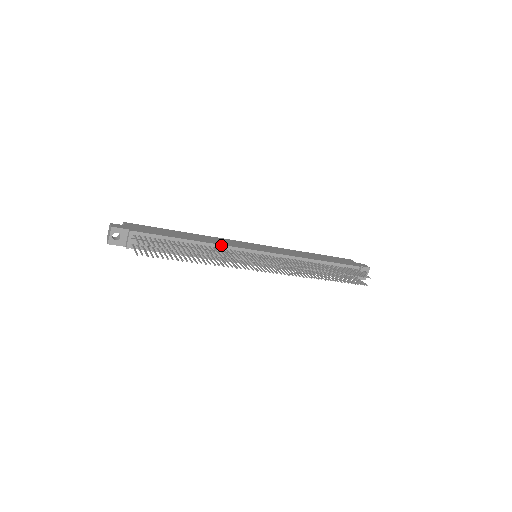
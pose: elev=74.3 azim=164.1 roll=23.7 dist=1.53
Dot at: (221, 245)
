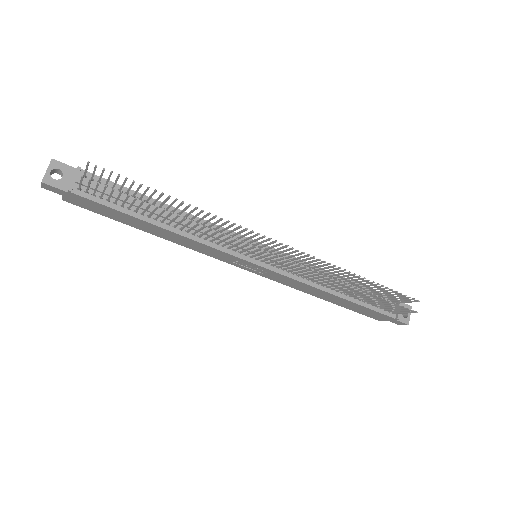
Dot at: (208, 222)
